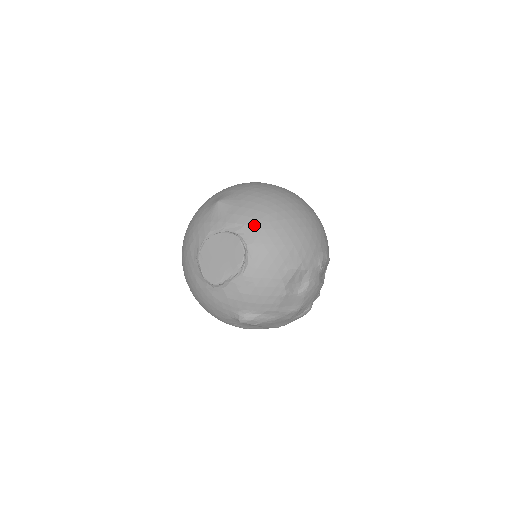
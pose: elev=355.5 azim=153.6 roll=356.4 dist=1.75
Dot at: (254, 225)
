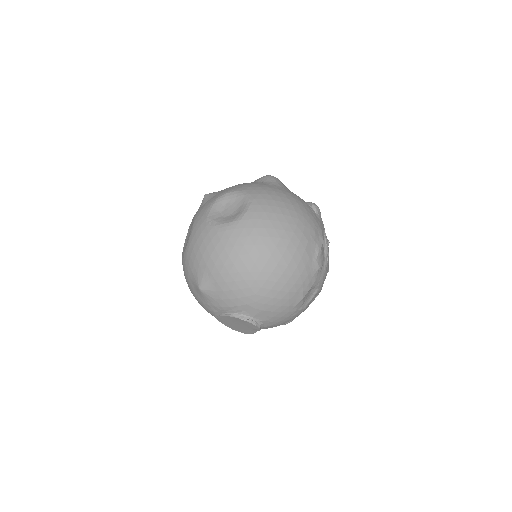
Dot at: (246, 303)
